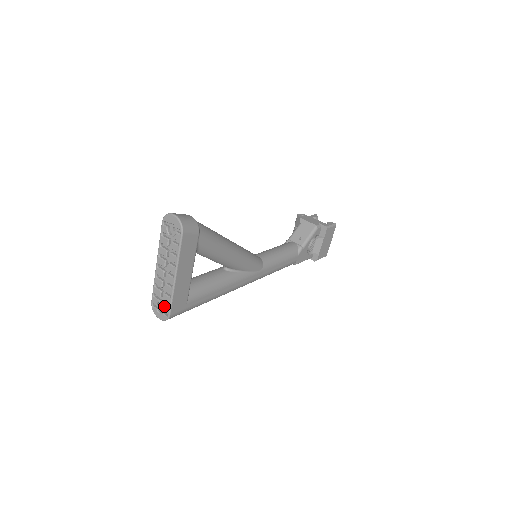
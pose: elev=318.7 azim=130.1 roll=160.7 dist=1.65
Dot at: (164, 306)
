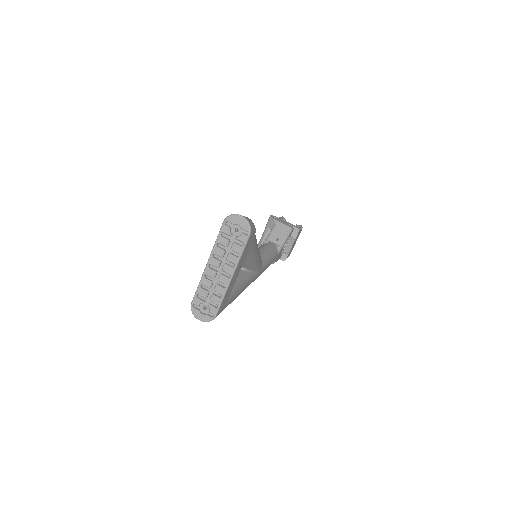
Dot at: (210, 307)
